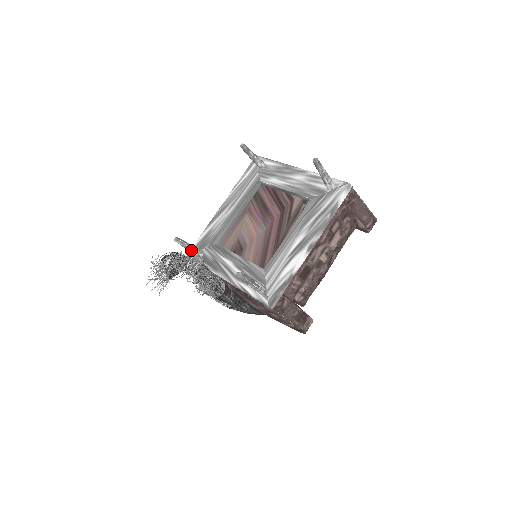
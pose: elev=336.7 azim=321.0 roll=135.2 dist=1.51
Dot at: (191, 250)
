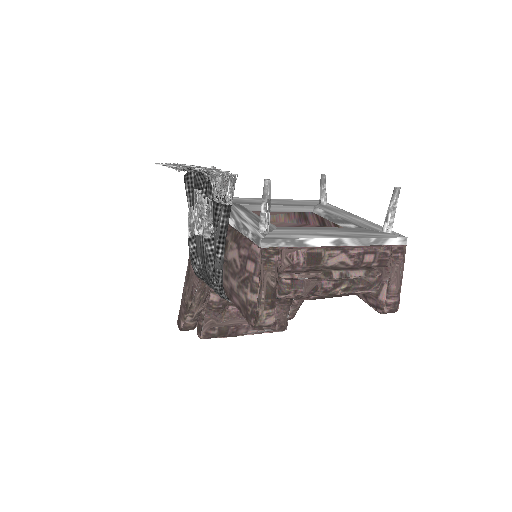
Dot at: occluded
